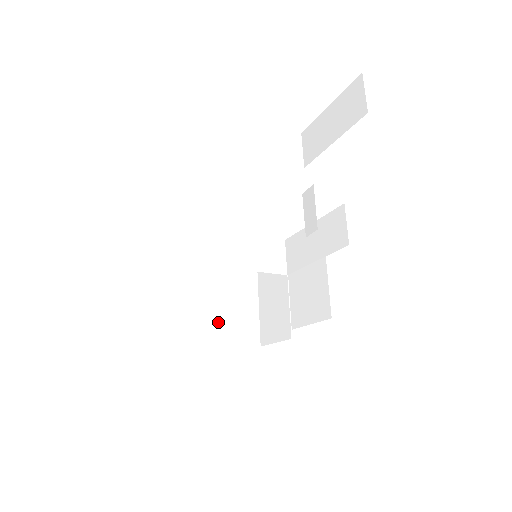
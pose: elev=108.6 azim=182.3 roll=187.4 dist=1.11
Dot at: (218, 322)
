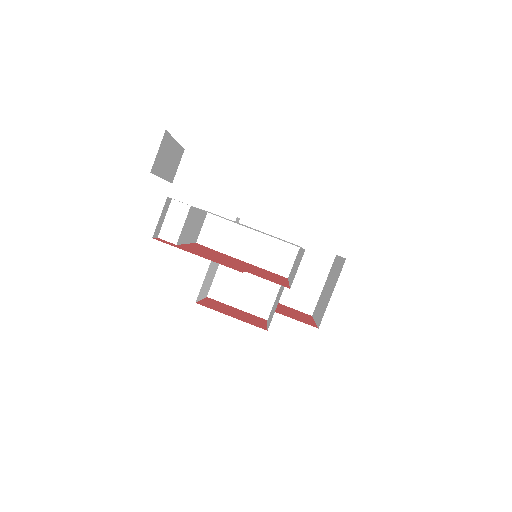
Dot at: (238, 289)
